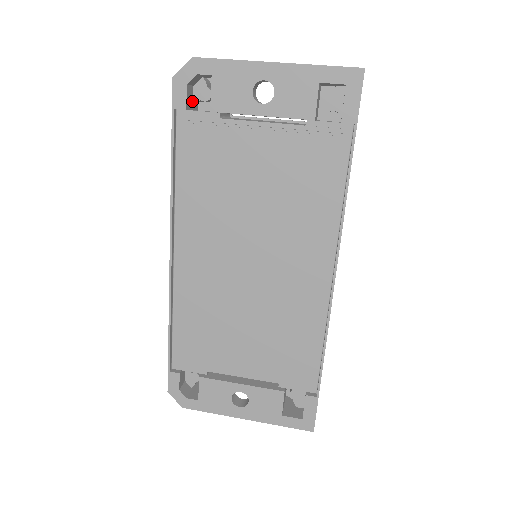
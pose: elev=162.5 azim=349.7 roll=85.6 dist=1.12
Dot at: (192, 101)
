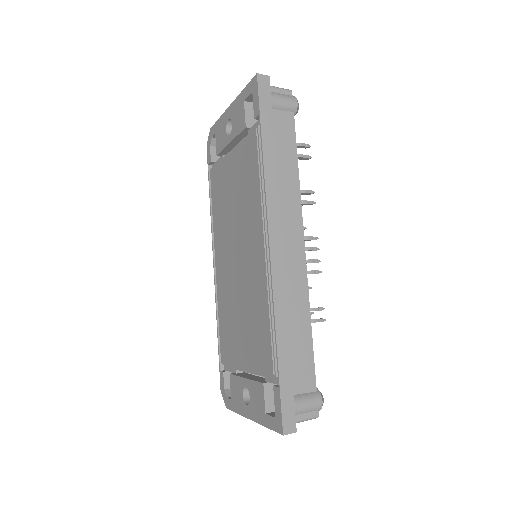
Dot at: occluded
